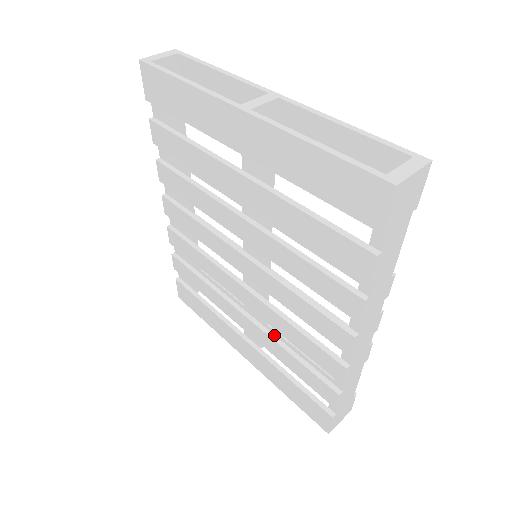
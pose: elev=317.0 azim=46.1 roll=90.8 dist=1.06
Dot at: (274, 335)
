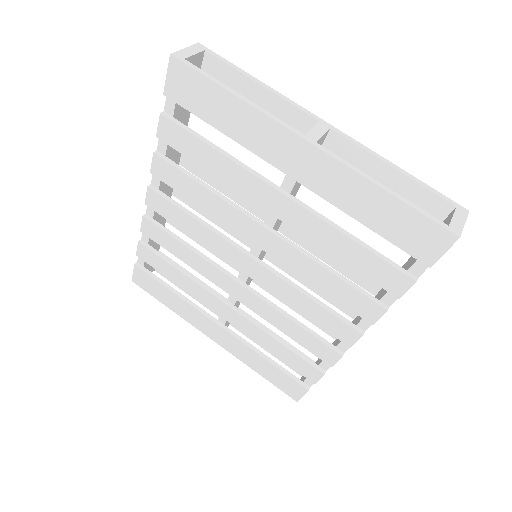
Dot at: (260, 324)
